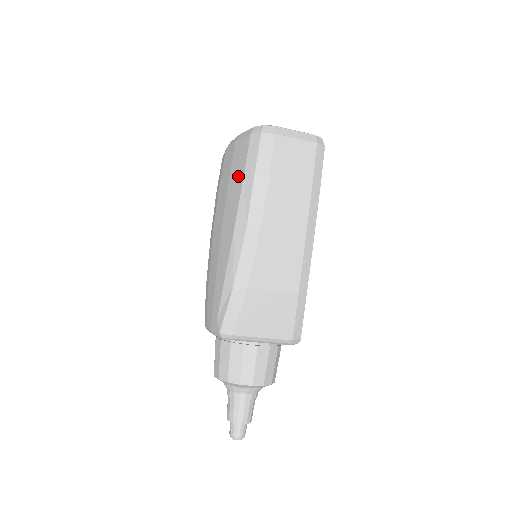
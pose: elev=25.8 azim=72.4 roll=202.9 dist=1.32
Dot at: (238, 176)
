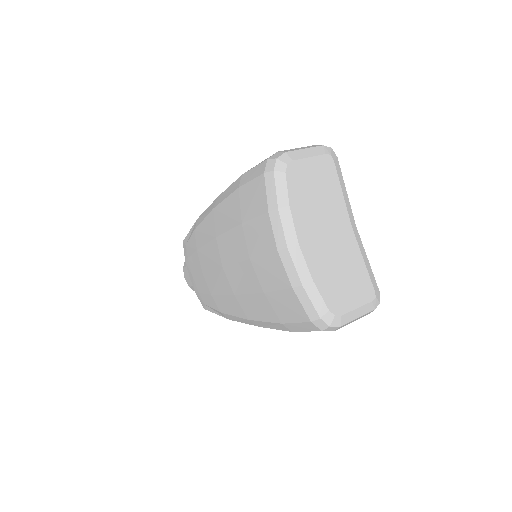
Dot at: (276, 313)
